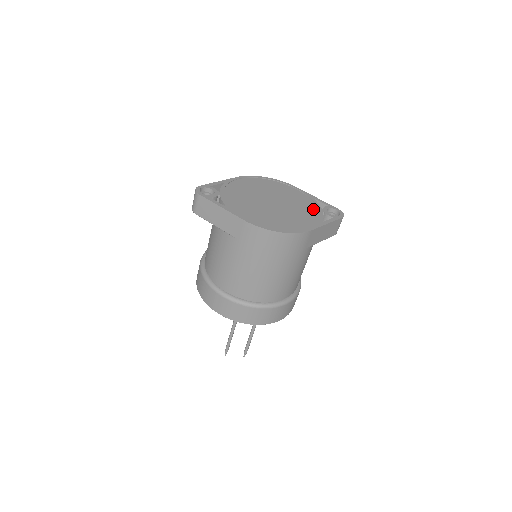
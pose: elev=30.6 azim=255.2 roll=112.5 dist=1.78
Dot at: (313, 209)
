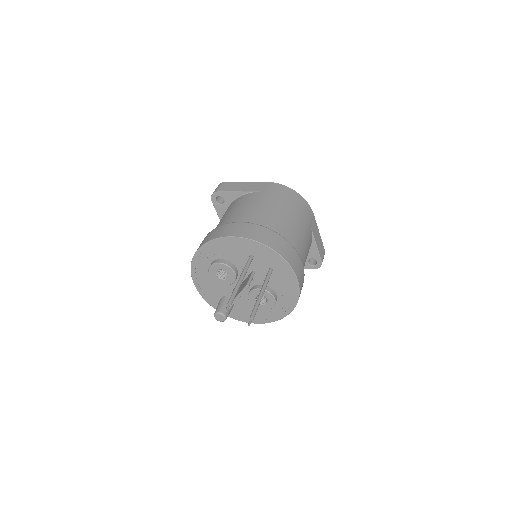
Dot at: occluded
